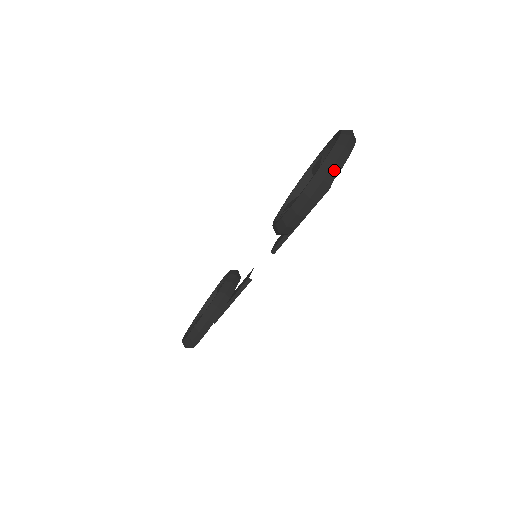
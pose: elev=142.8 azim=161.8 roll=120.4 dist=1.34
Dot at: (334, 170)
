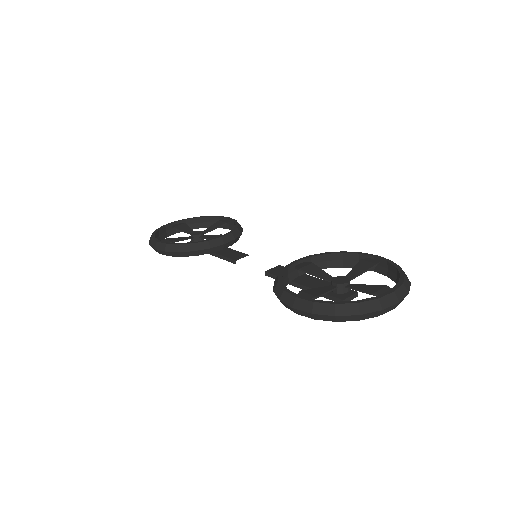
Dot at: (351, 317)
